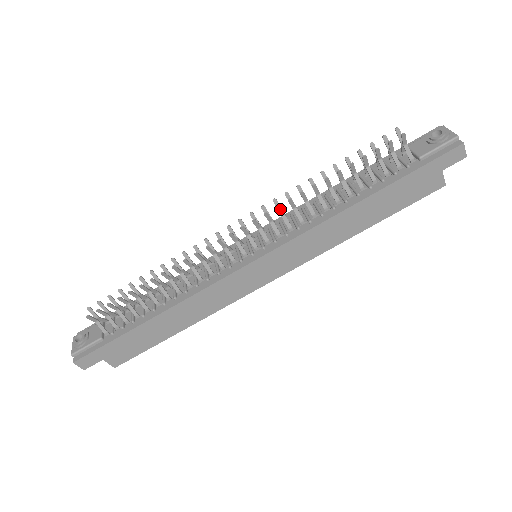
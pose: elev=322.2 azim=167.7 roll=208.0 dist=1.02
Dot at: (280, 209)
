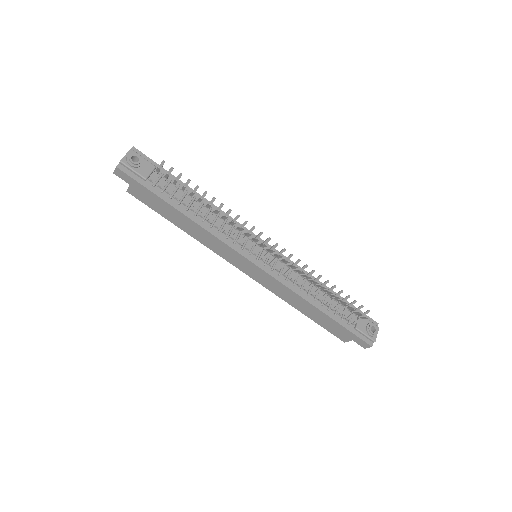
Dot at: (295, 268)
